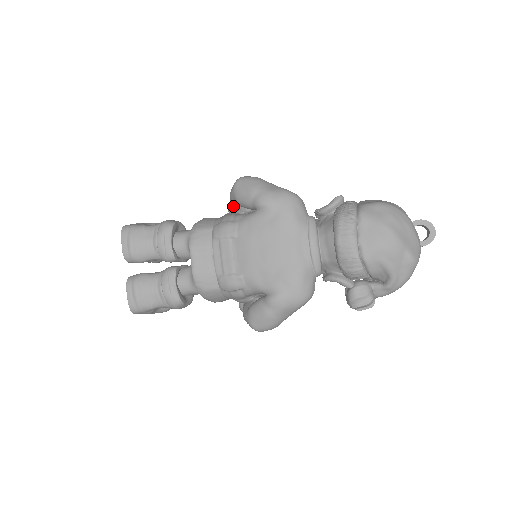
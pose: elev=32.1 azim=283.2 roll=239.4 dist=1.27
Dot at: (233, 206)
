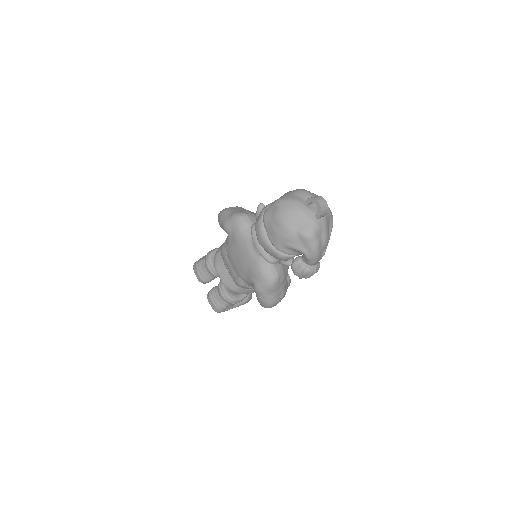
Dot at: occluded
